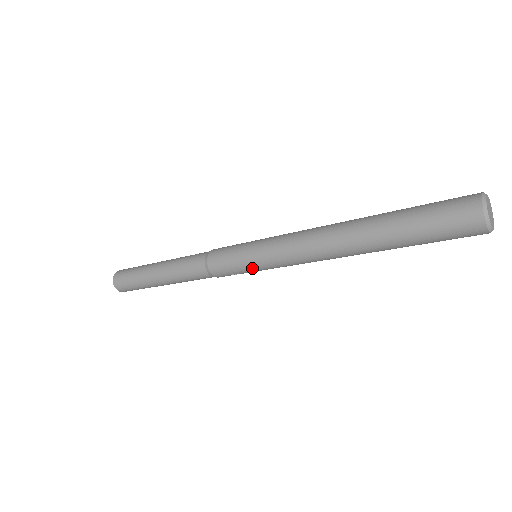
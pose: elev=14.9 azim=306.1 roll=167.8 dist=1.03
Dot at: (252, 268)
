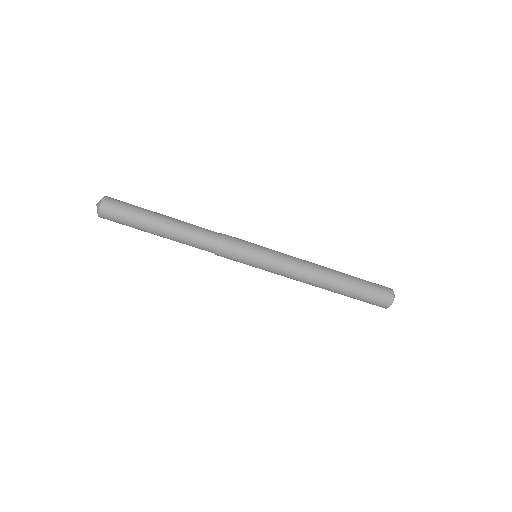
Dot at: (256, 262)
